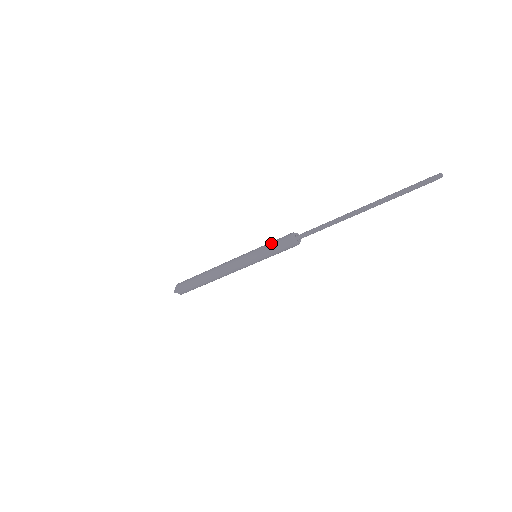
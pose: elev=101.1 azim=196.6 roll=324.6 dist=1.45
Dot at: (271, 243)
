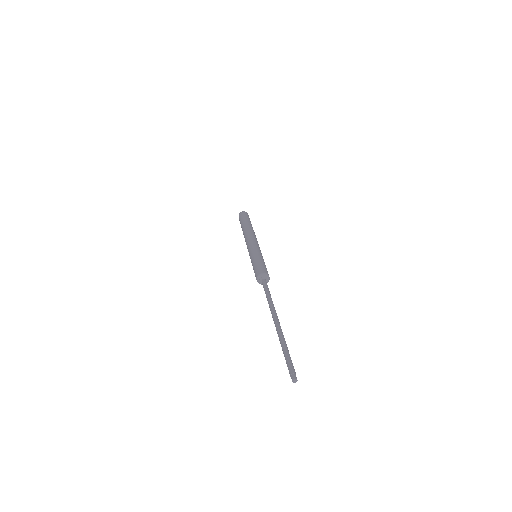
Dot at: (253, 269)
